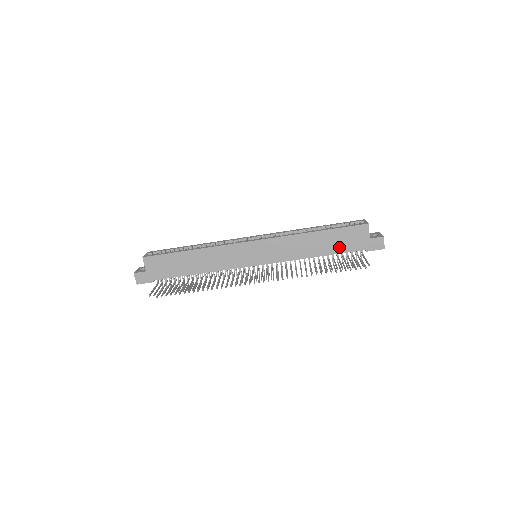
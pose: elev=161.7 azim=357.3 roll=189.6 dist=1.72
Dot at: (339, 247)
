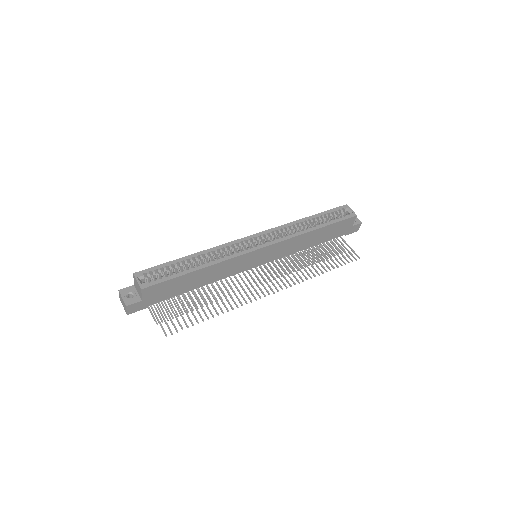
Dot at: (328, 237)
